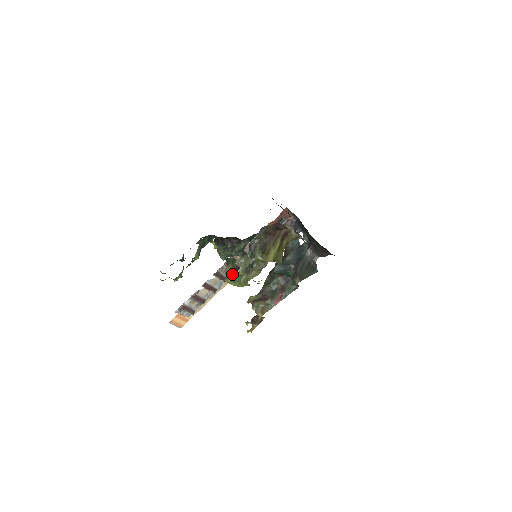
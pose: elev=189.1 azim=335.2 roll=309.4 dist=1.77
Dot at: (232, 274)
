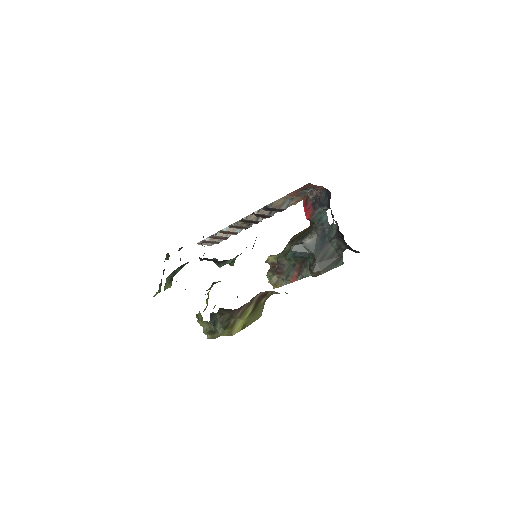
Dot at: (201, 322)
